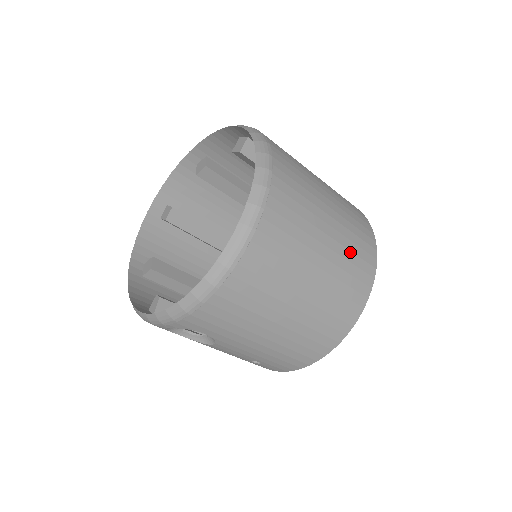
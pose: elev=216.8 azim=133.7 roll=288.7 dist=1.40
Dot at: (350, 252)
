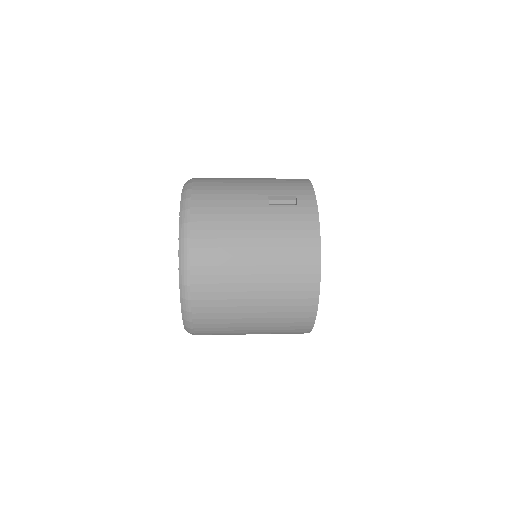
Dot at: (281, 323)
